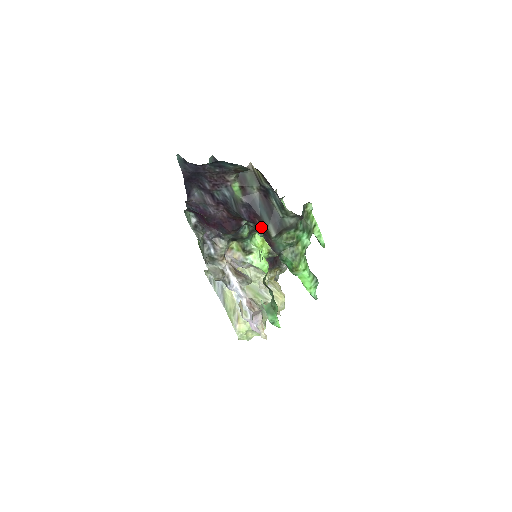
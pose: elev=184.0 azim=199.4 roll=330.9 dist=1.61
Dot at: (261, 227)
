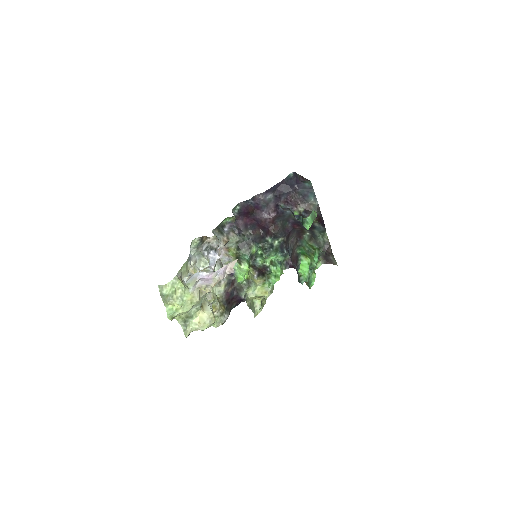
Dot at: (299, 230)
